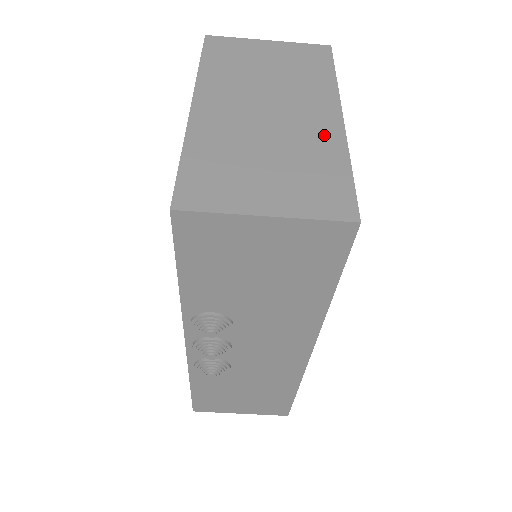
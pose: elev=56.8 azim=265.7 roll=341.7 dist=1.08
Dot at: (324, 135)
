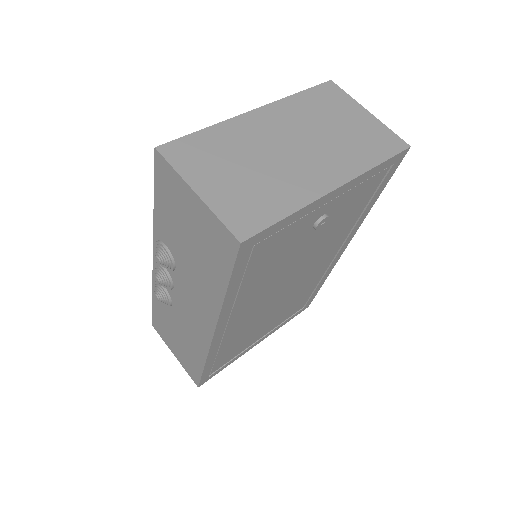
Dot at: (304, 187)
